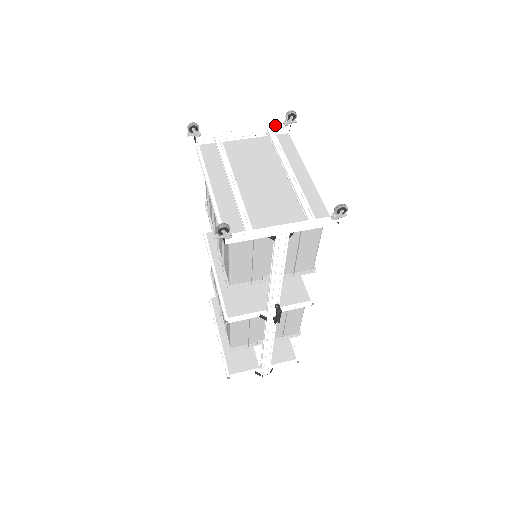
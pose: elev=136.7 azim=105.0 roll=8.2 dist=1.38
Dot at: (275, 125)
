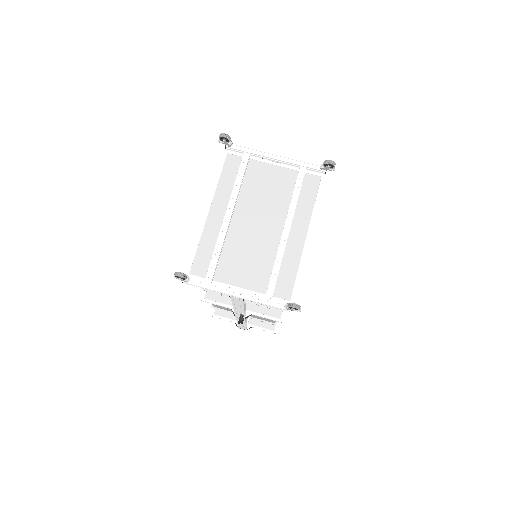
Dot at: (311, 163)
